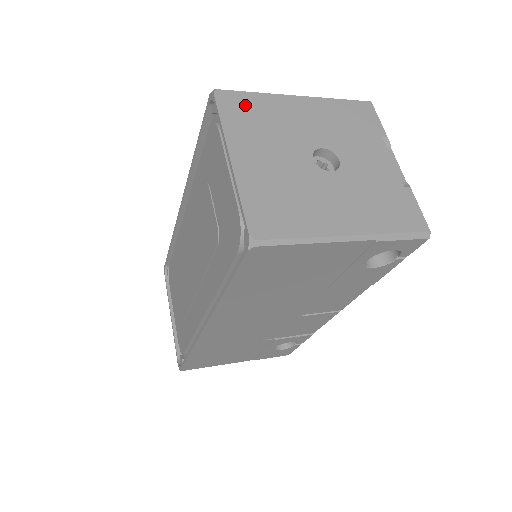
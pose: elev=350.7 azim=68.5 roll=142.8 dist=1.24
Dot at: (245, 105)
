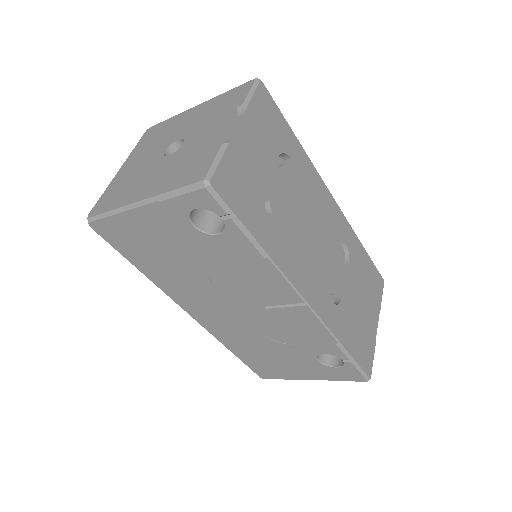
Dot at: (156, 130)
